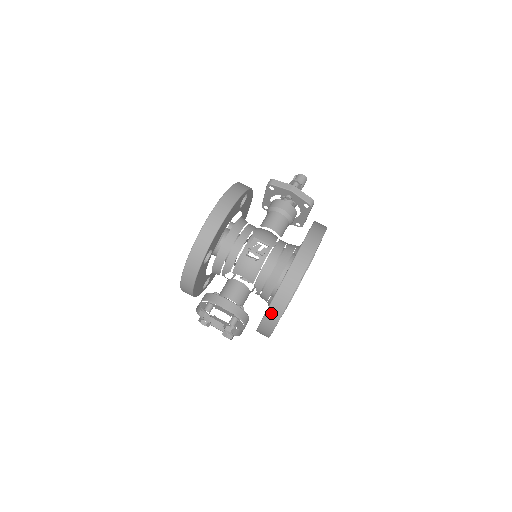
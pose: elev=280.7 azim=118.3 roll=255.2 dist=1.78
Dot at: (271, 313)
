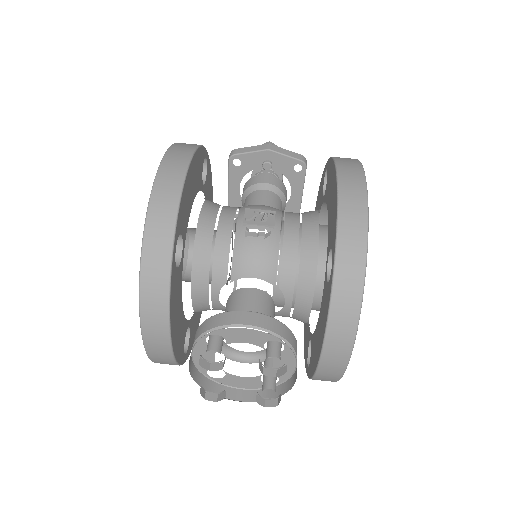
Dot at: (341, 298)
